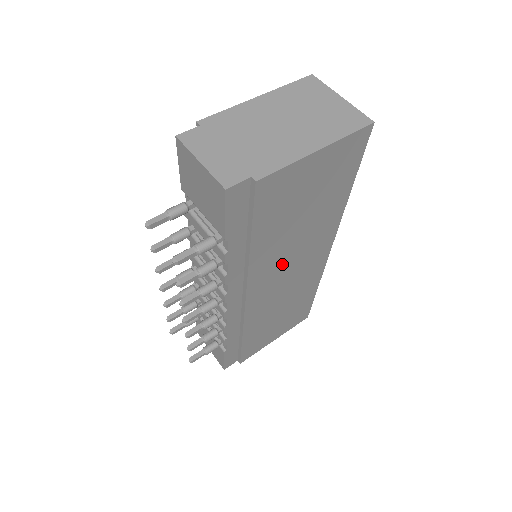
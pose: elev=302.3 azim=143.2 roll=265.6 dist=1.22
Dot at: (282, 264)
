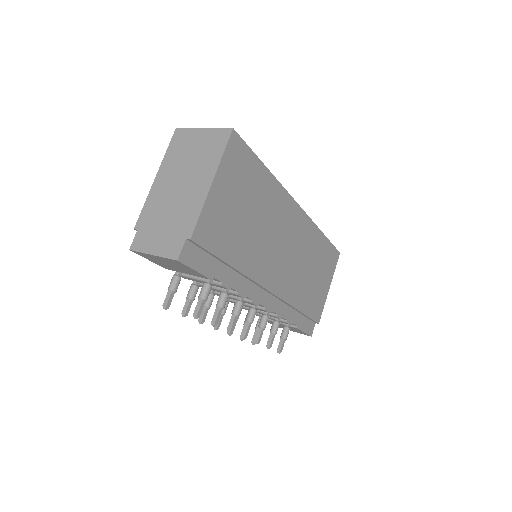
Dot at: (271, 251)
